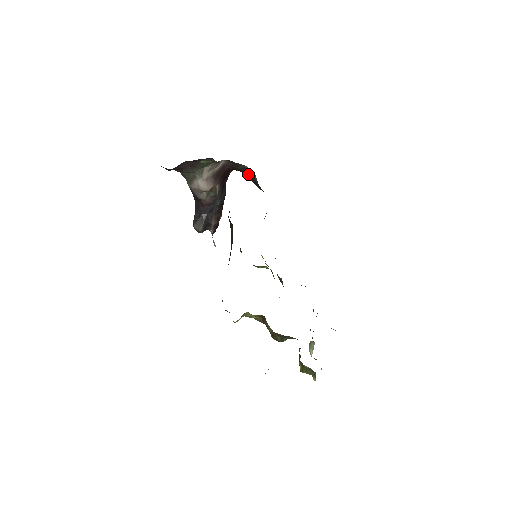
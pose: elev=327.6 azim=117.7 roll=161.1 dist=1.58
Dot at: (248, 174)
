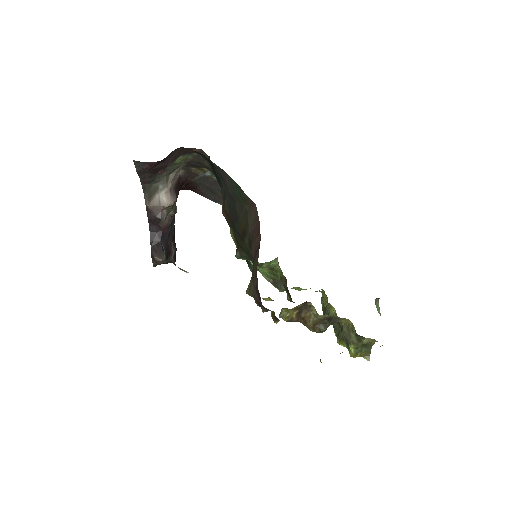
Dot at: (205, 185)
